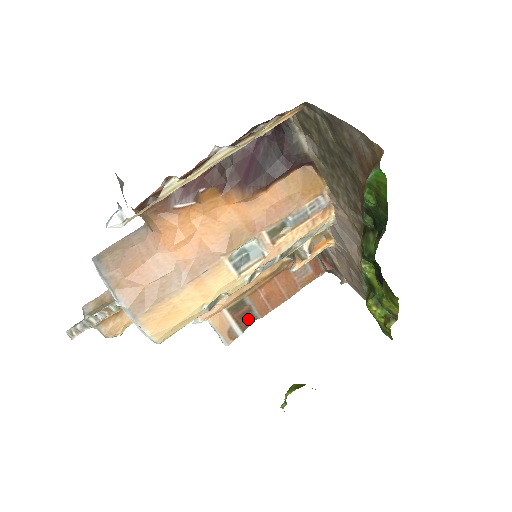
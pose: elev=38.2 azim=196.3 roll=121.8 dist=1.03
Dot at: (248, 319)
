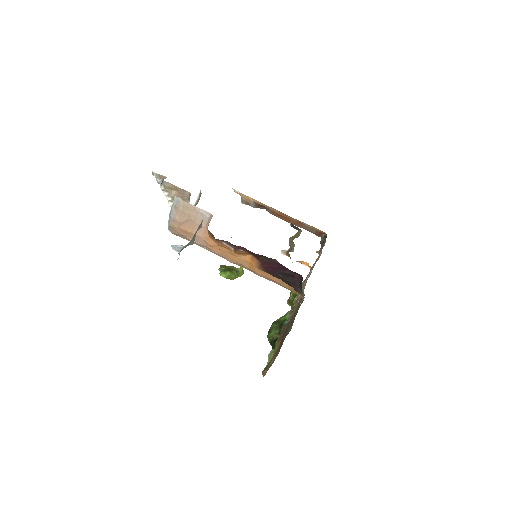
Dot at: (263, 207)
